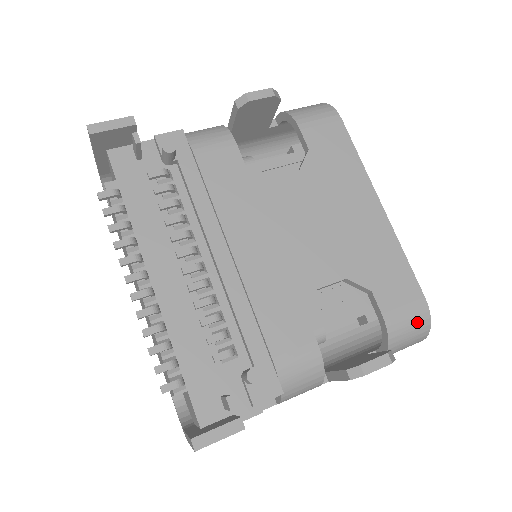
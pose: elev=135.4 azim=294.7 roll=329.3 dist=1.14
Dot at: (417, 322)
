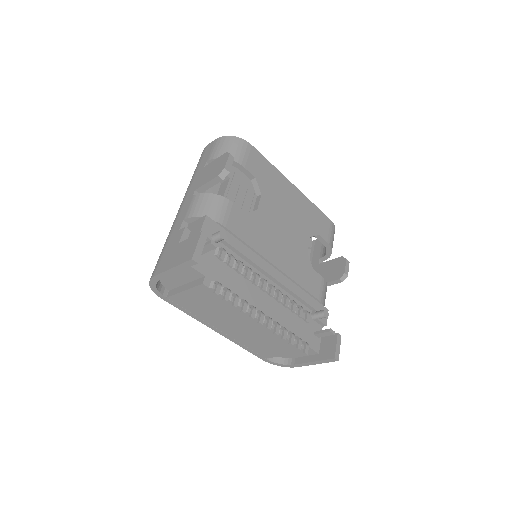
Dot at: occluded
